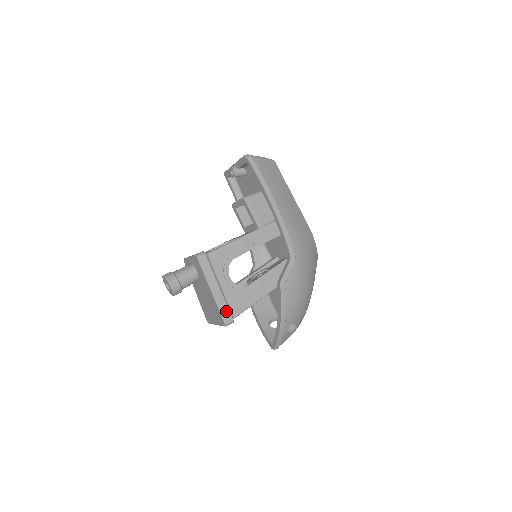
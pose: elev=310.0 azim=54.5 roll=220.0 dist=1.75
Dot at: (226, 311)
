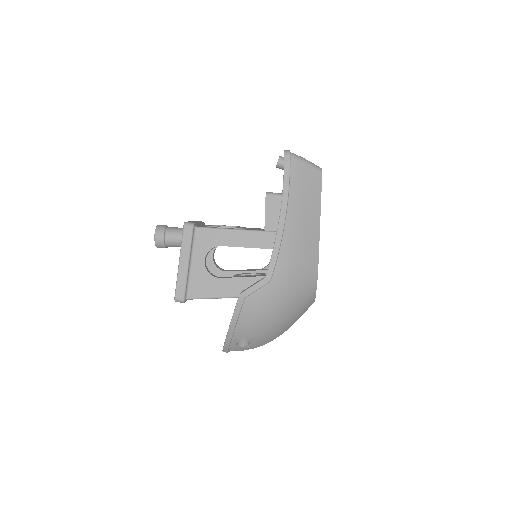
Dot at: (182, 288)
